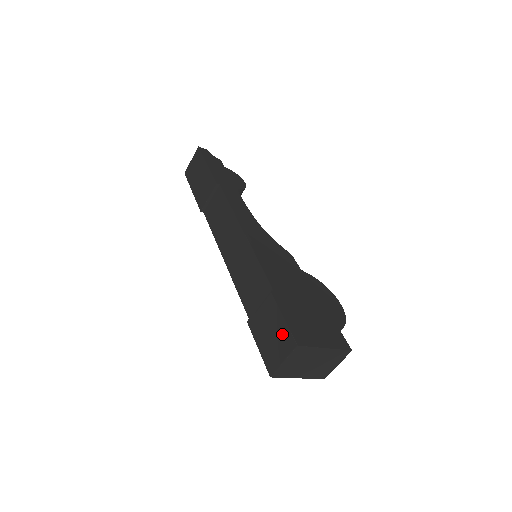
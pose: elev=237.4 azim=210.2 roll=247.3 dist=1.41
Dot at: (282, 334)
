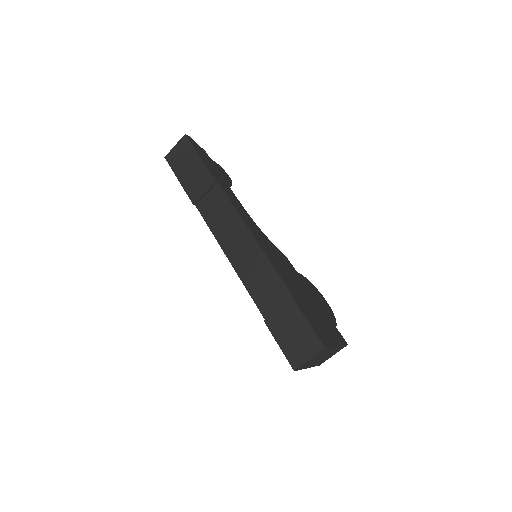
Dot at: (308, 337)
